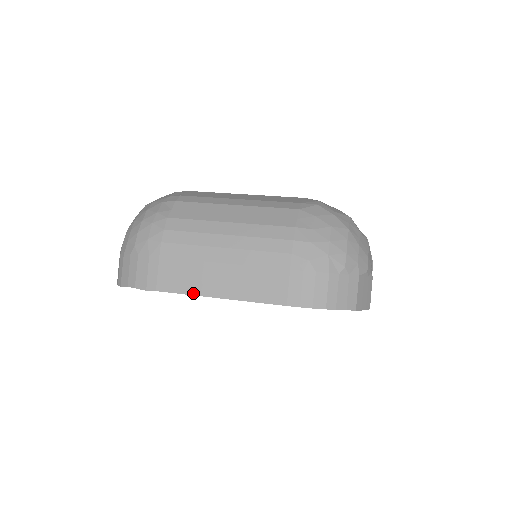
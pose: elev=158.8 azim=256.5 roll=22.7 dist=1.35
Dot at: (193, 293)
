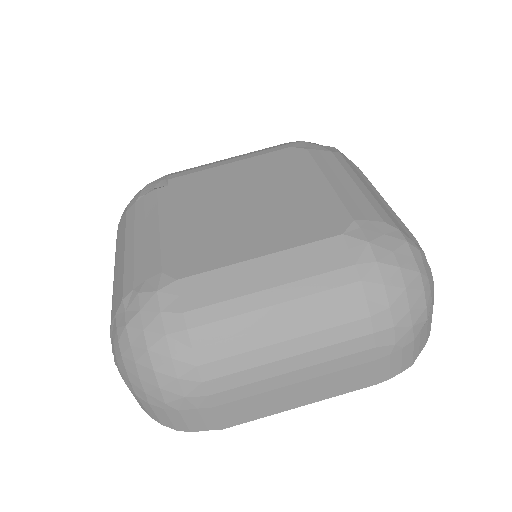
Dot at: occluded
